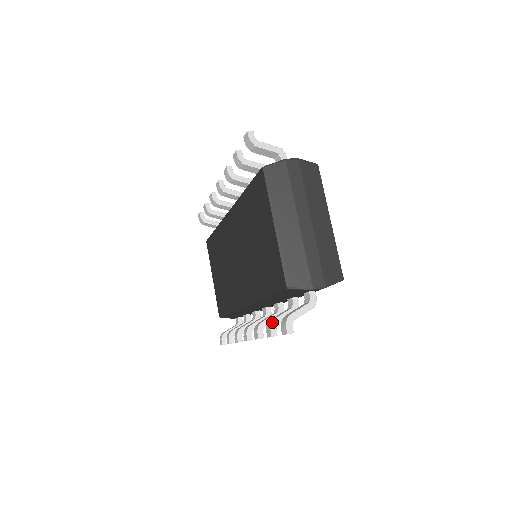
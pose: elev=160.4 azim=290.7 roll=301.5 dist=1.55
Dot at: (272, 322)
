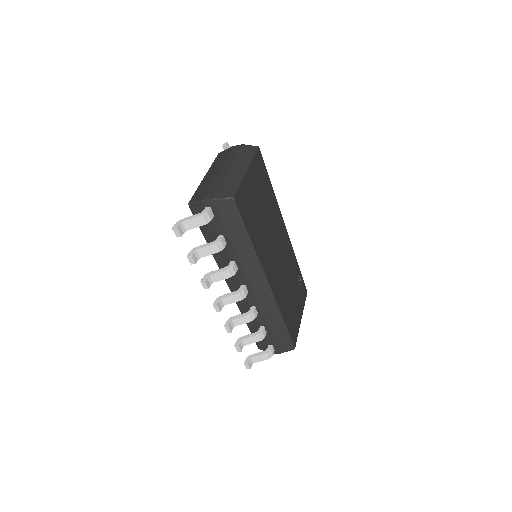
Dot at: (193, 248)
